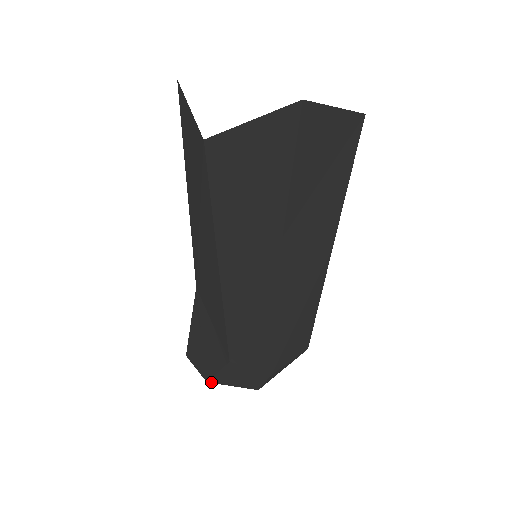
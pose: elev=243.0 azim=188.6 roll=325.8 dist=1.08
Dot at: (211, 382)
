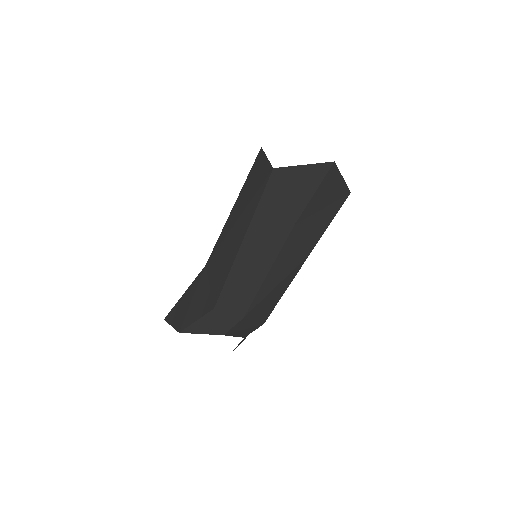
Dot at: (183, 332)
